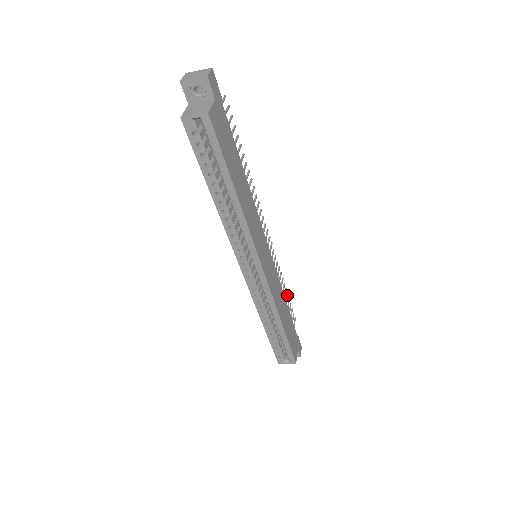
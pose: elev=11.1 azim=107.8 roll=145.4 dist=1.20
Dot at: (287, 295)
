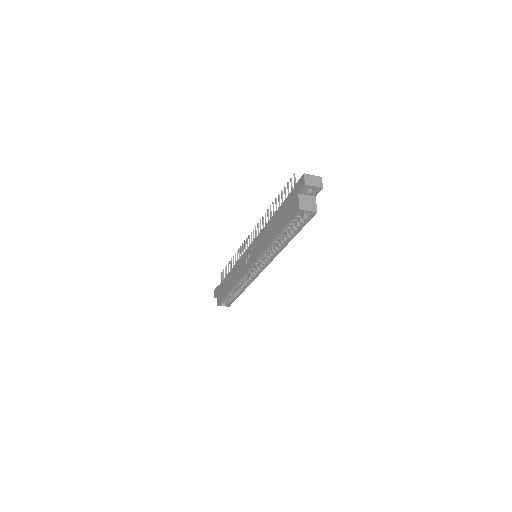
Dot at: occluded
